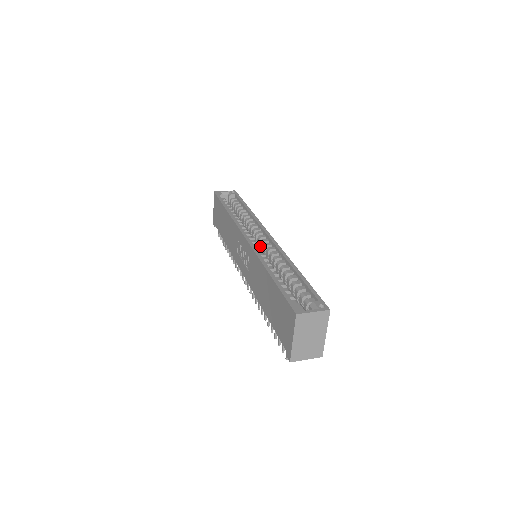
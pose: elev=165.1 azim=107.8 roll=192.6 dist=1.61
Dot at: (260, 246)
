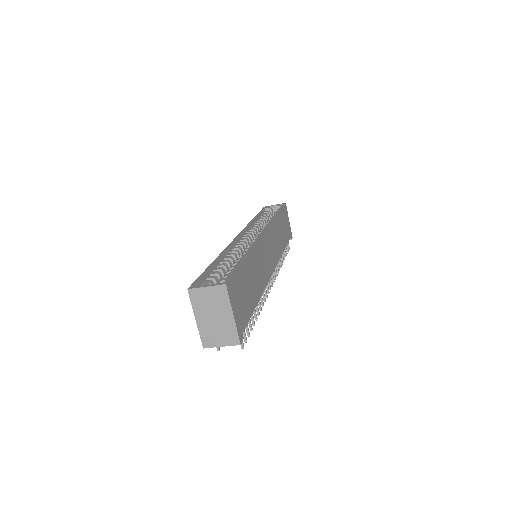
Dot at: occluded
